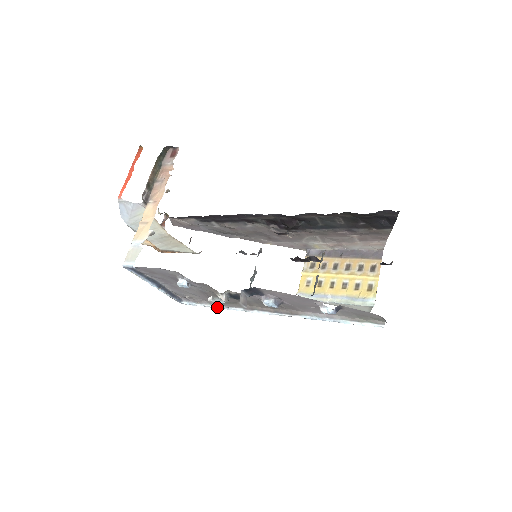
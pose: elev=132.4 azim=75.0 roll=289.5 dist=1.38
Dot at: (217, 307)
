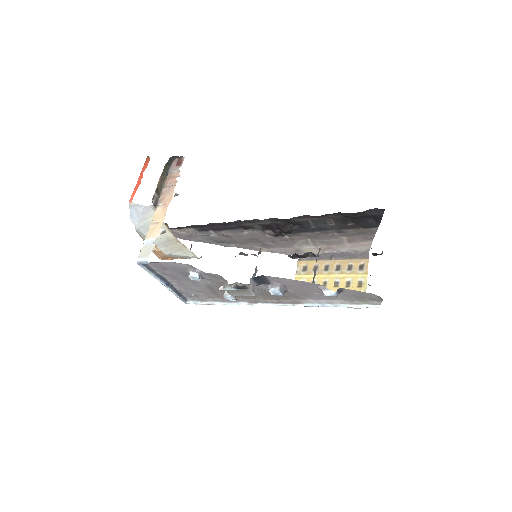
Dot at: (222, 303)
